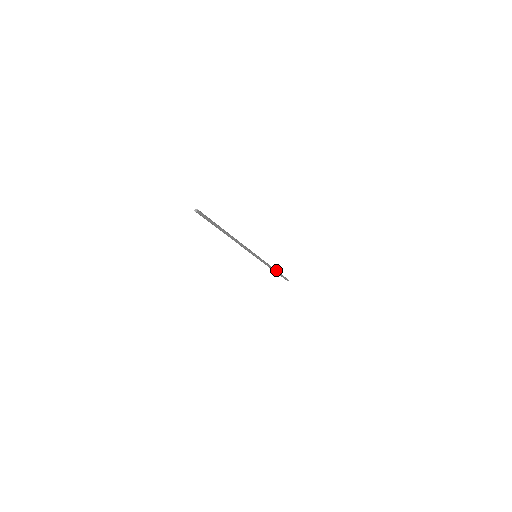
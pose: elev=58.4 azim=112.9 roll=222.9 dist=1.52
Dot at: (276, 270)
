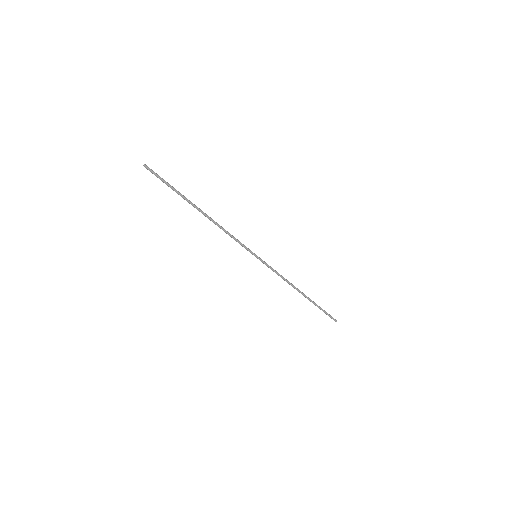
Dot at: (303, 294)
